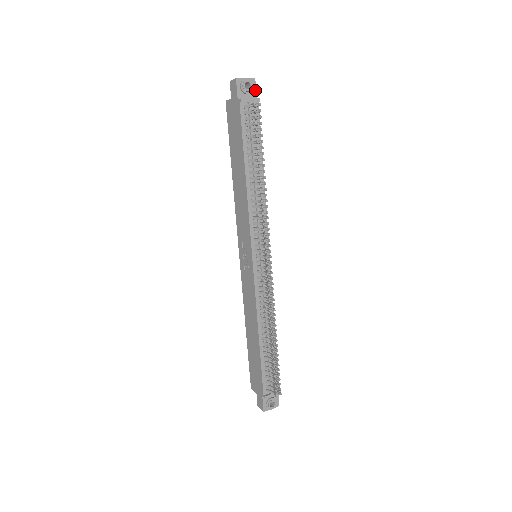
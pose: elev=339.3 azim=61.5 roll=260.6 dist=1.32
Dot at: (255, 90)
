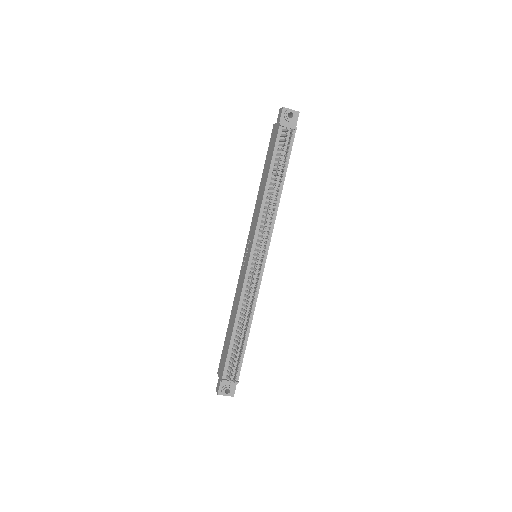
Dot at: occluded
